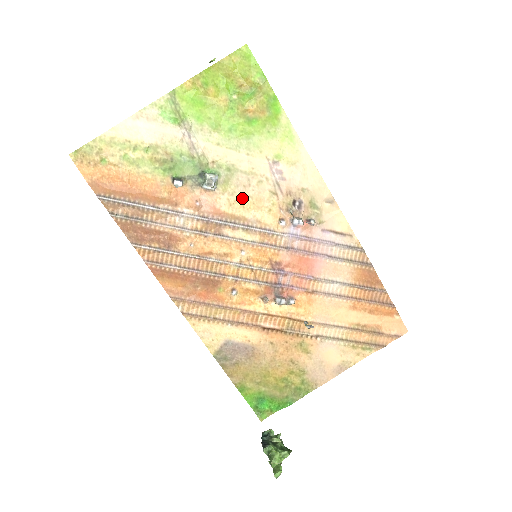
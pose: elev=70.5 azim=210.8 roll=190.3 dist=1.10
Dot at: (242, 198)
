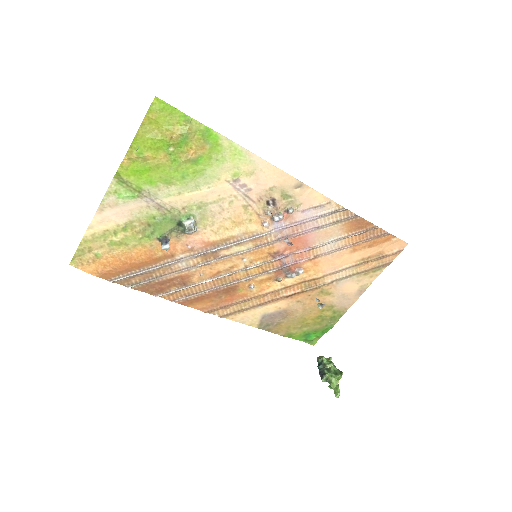
Dot at: (222, 223)
